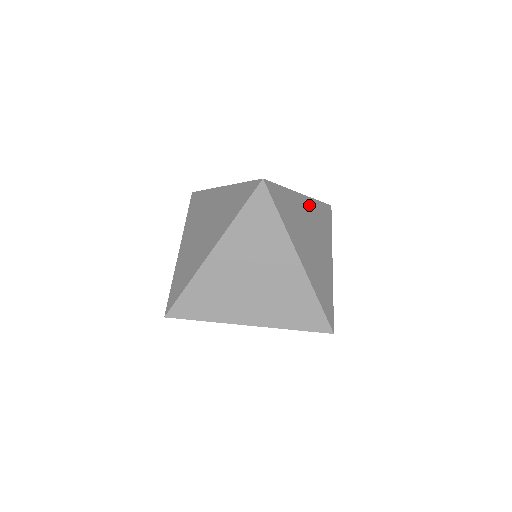
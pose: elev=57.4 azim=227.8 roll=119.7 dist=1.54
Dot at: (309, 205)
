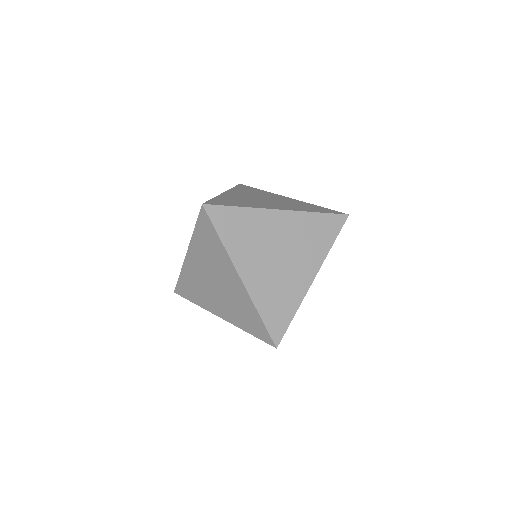
Dot at: occluded
